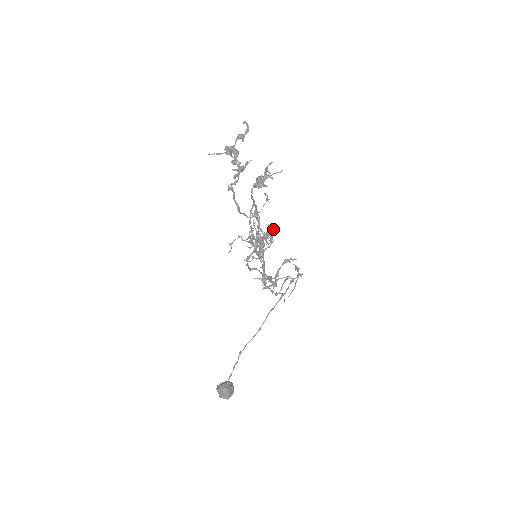
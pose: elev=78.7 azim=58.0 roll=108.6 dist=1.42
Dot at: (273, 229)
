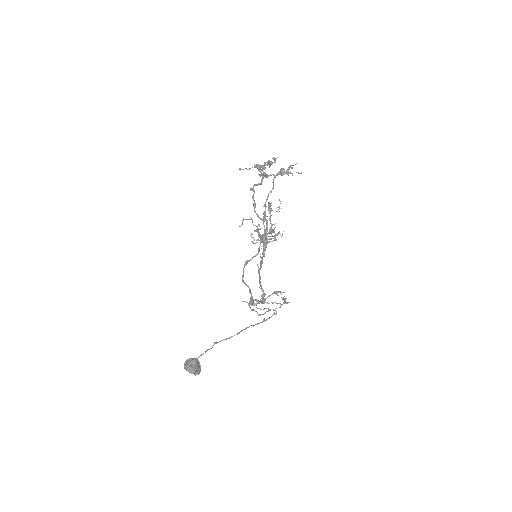
Dot at: (277, 235)
